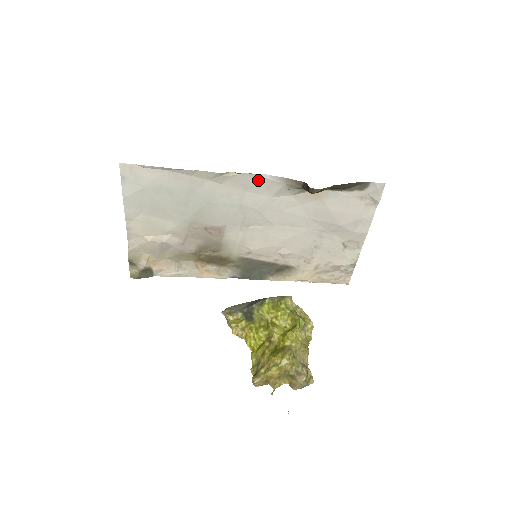
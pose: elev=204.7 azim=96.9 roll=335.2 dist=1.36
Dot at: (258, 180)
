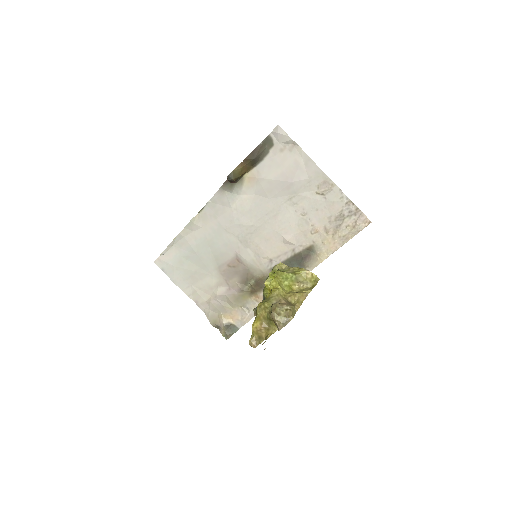
Dot at: (213, 205)
